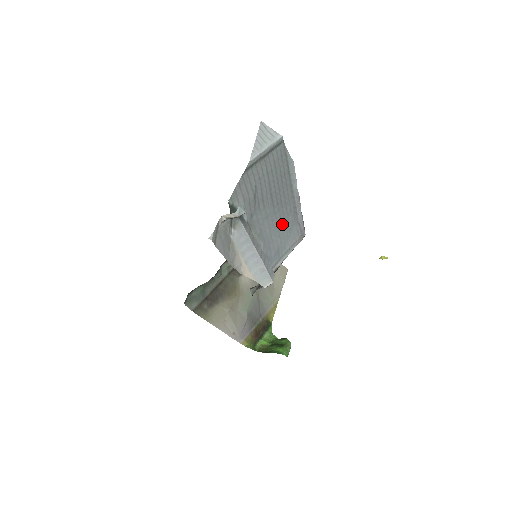
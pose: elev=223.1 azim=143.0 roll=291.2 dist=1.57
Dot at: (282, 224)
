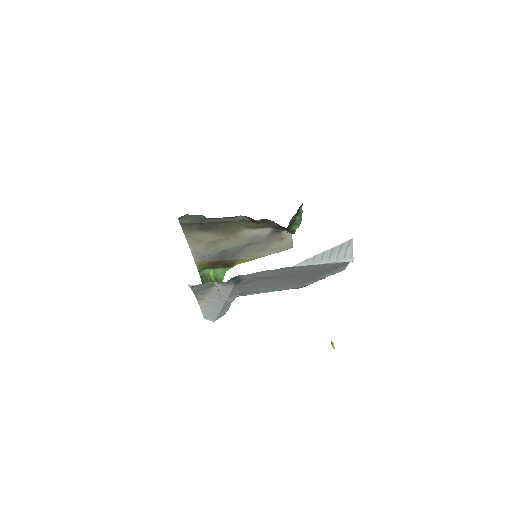
Dot at: (283, 284)
